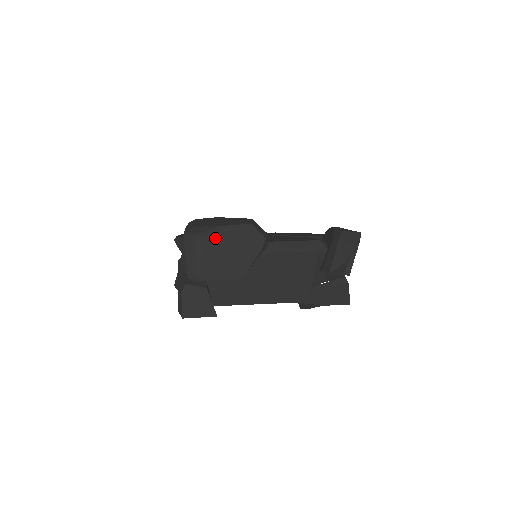
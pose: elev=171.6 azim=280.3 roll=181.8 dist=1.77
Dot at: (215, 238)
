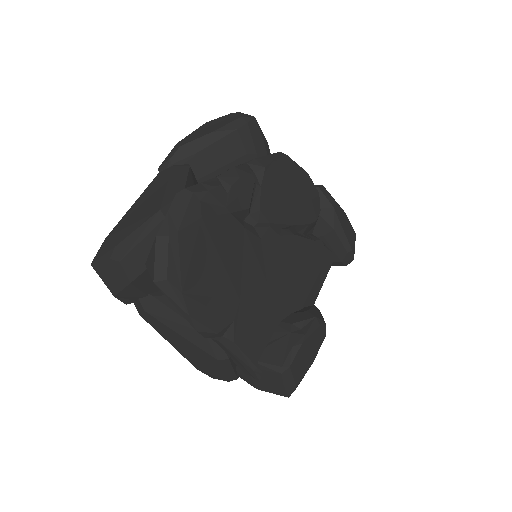
Dot at: occluded
